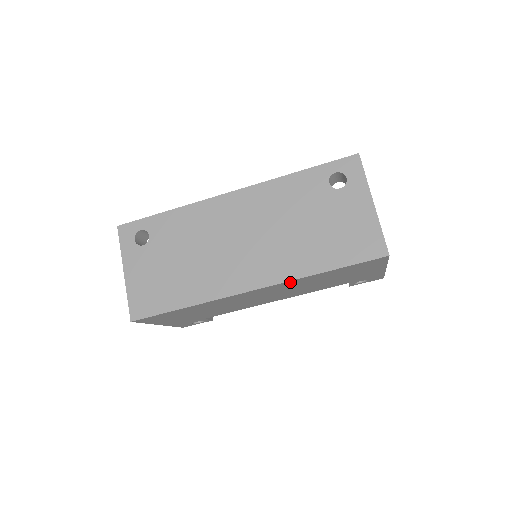
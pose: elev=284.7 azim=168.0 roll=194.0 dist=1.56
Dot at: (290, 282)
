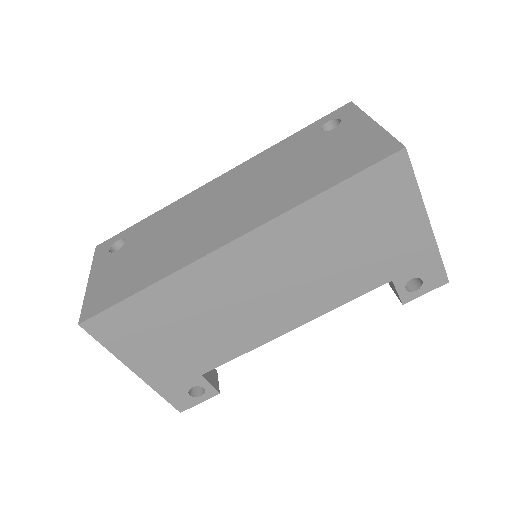
Dot at: (282, 224)
